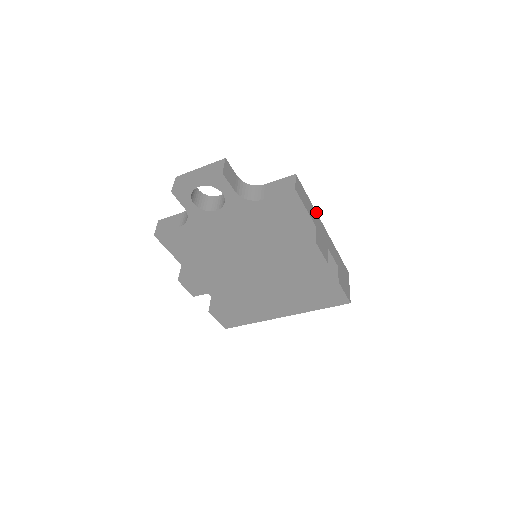
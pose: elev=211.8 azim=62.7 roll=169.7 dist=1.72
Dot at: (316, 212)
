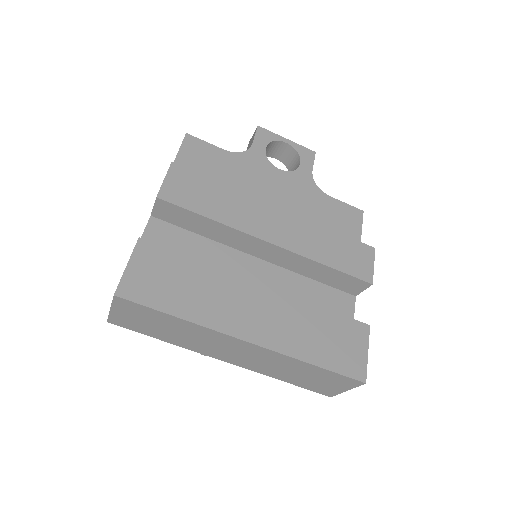
Dot at: occluded
